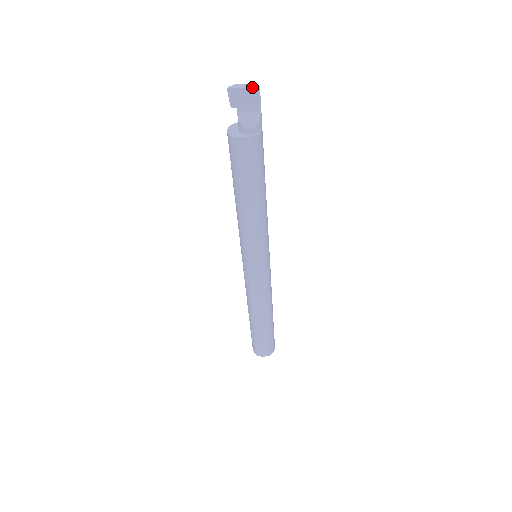
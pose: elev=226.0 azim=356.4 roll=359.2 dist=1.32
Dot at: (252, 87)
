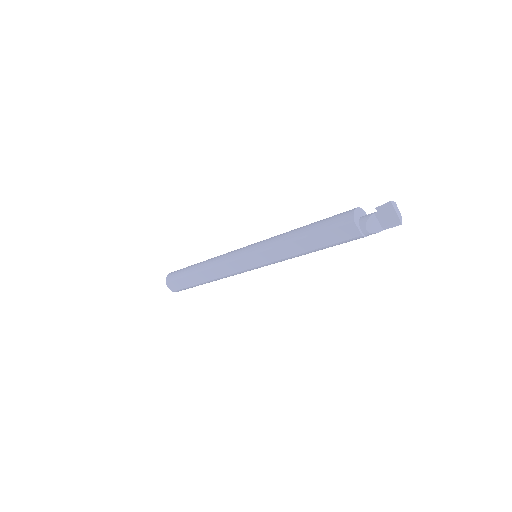
Dot at: (400, 219)
